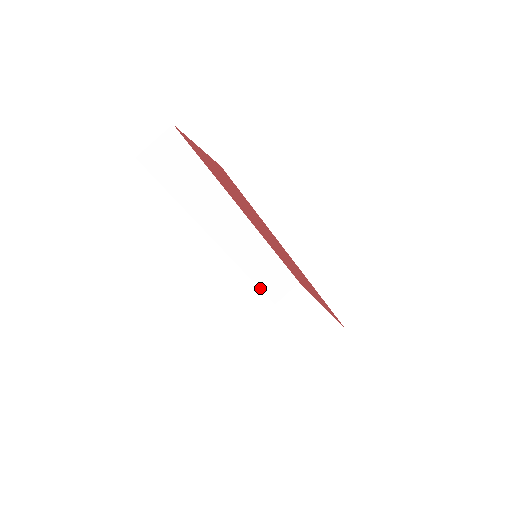
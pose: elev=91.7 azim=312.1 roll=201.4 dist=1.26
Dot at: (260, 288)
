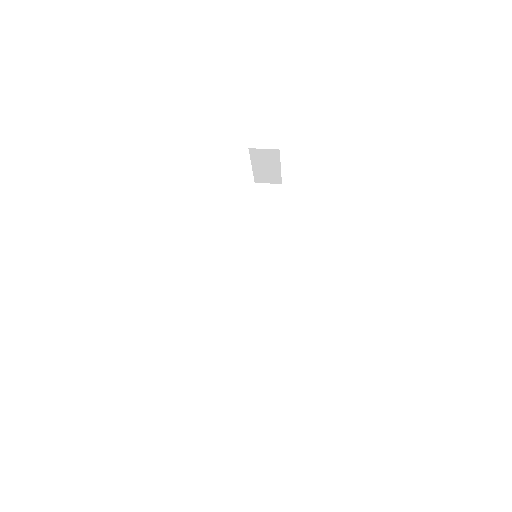
Dot at: (237, 331)
